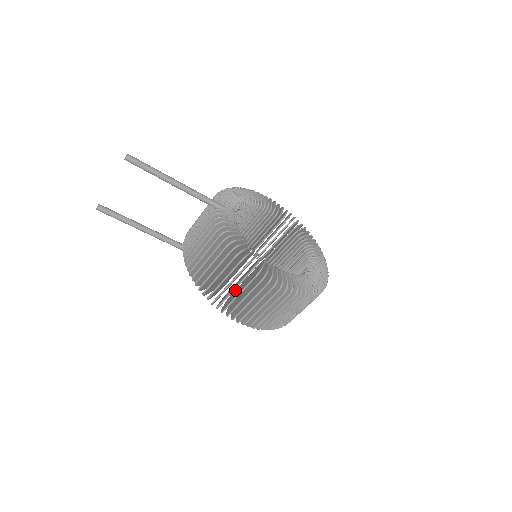
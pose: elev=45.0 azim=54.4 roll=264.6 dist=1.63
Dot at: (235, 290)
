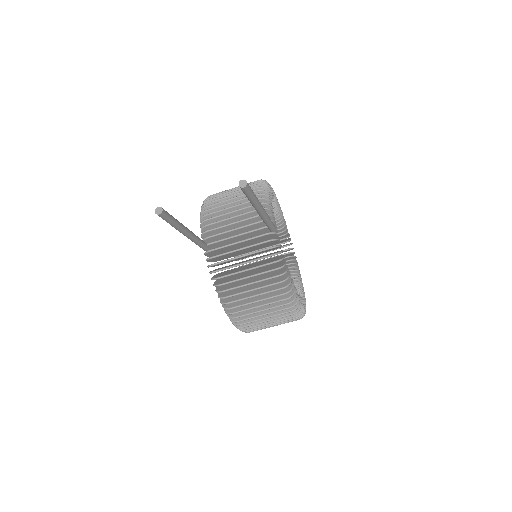
Dot at: occluded
